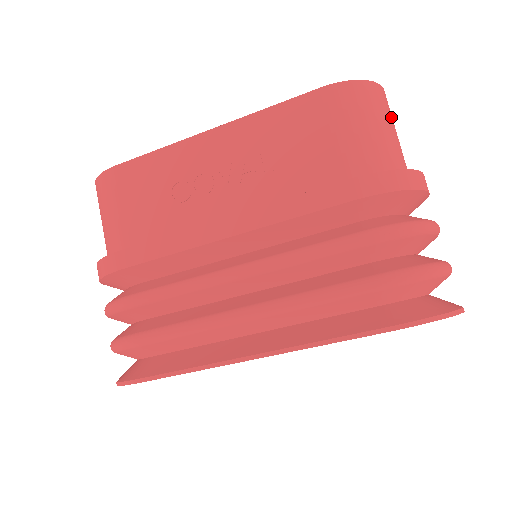
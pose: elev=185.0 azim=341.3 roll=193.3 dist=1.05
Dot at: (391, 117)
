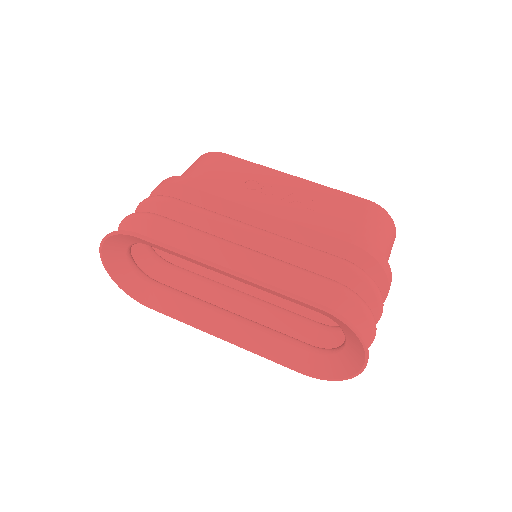
Dot at: (391, 249)
